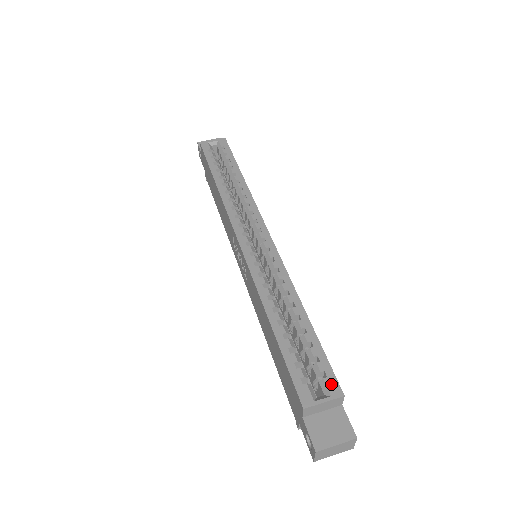
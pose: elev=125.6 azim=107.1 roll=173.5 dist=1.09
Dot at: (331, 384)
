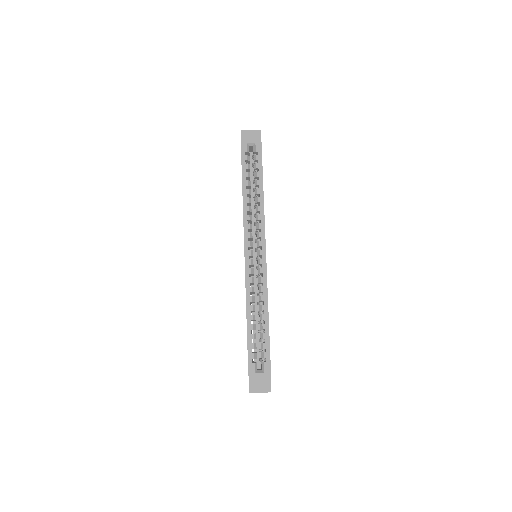
Dot at: (267, 367)
